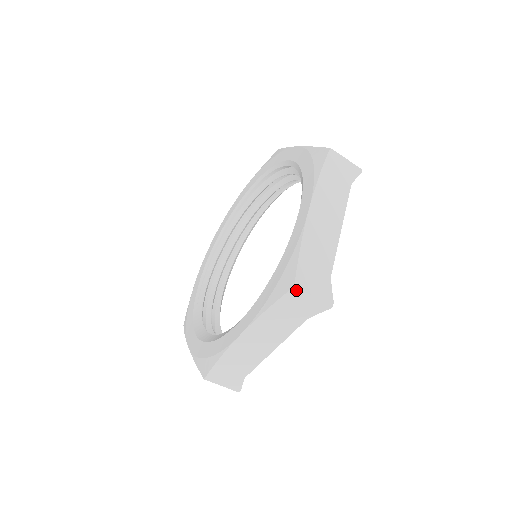
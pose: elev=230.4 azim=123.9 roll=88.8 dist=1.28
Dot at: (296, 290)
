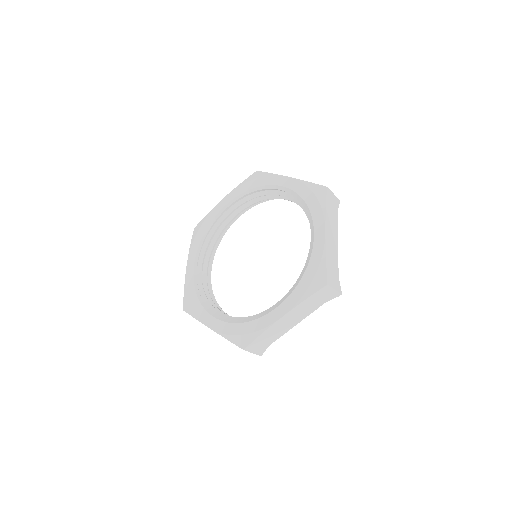
Dot at: (327, 286)
